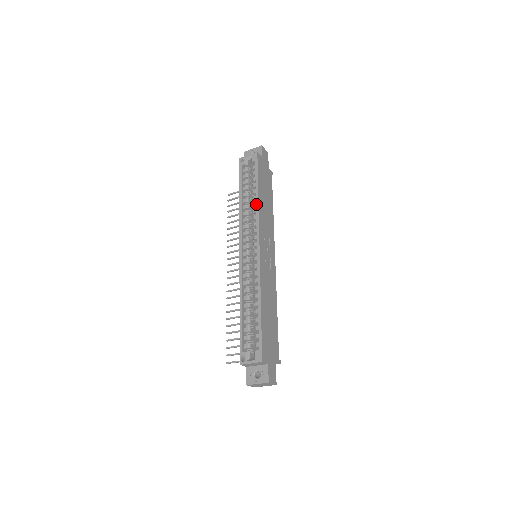
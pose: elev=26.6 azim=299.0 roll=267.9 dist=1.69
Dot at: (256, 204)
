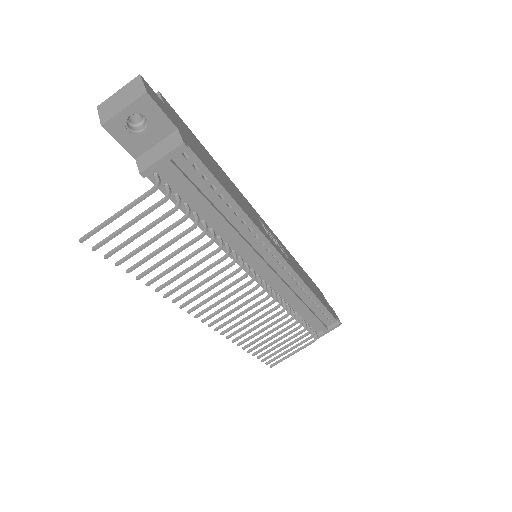
Dot at: occluded
